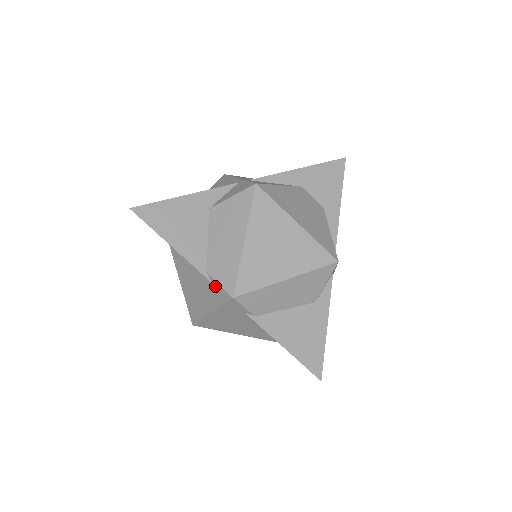
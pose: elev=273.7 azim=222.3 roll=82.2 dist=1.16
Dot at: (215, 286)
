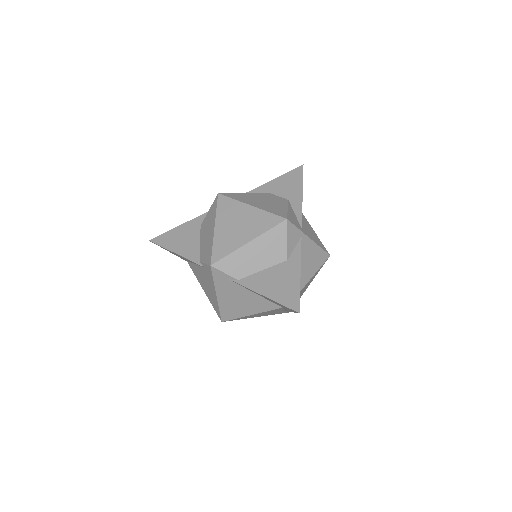
Dot at: (205, 268)
